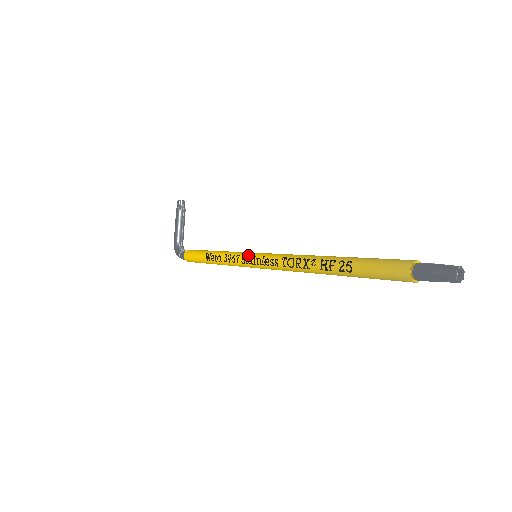
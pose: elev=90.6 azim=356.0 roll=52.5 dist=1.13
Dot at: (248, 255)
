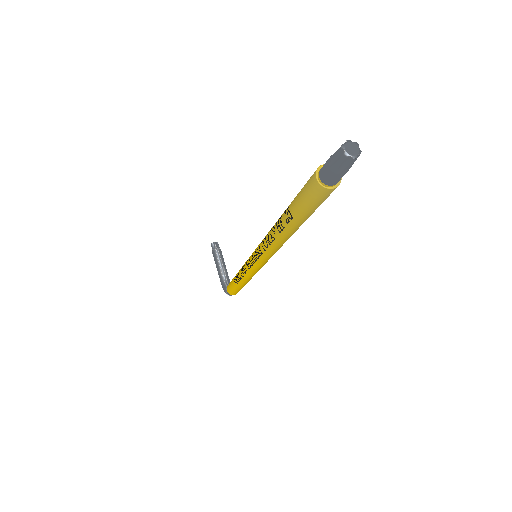
Dot at: occluded
